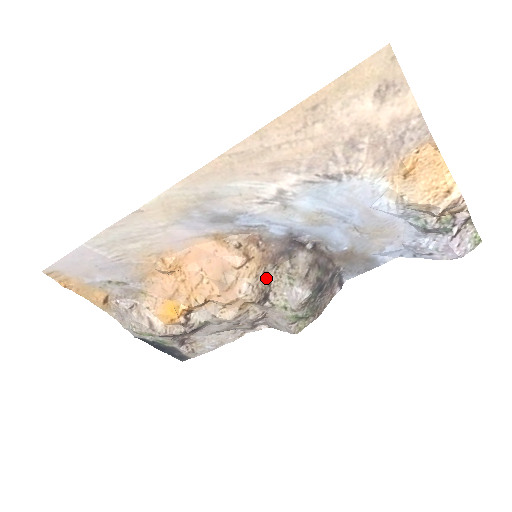
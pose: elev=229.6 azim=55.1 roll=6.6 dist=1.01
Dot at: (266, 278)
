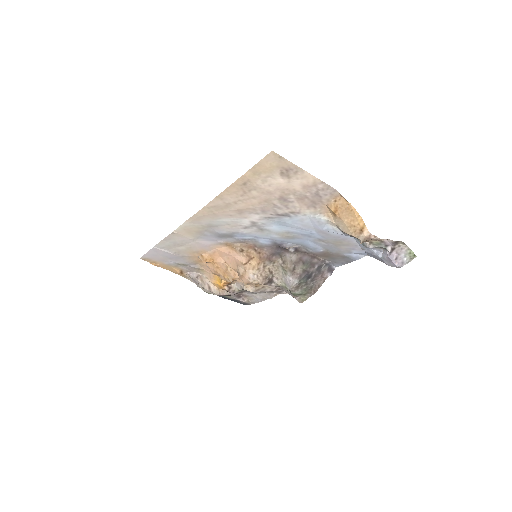
Dot at: (267, 269)
